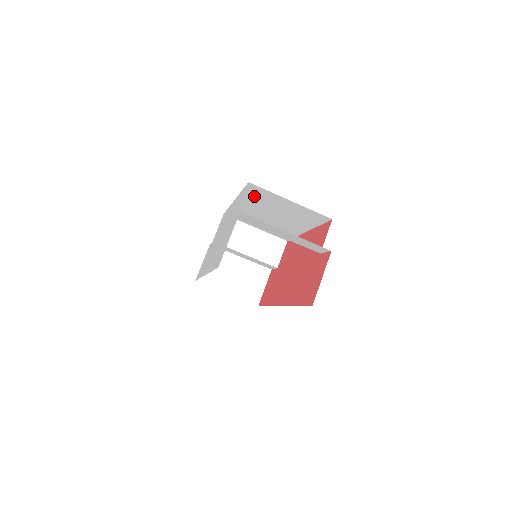
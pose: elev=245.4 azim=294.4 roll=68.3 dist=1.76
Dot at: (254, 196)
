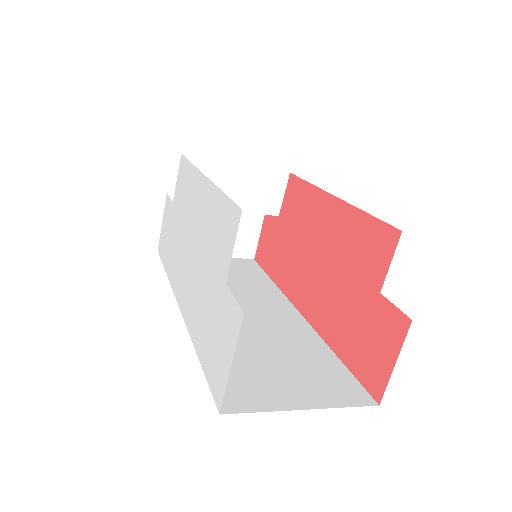
Dot at: occluded
